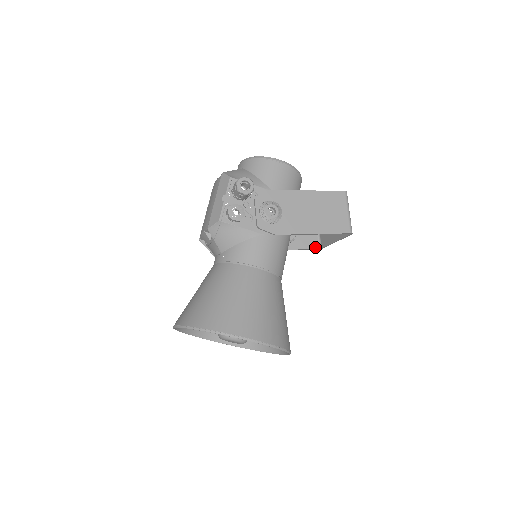
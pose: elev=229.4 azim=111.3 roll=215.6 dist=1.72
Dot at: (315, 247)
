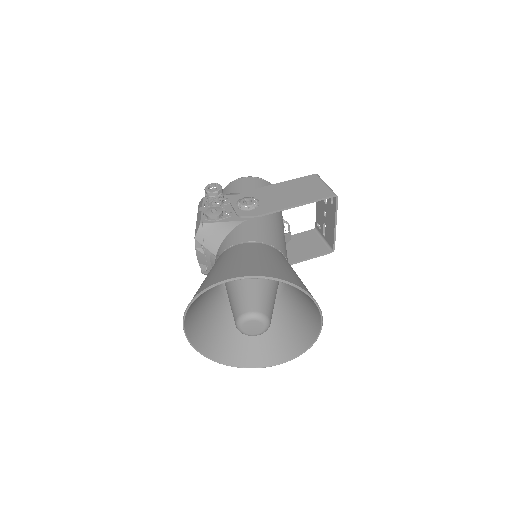
Dot at: (326, 252)
